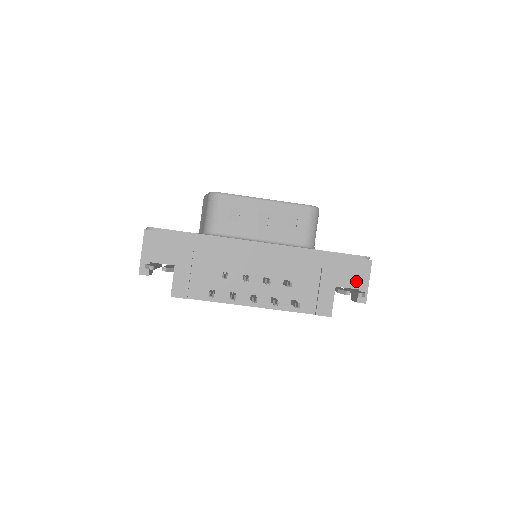
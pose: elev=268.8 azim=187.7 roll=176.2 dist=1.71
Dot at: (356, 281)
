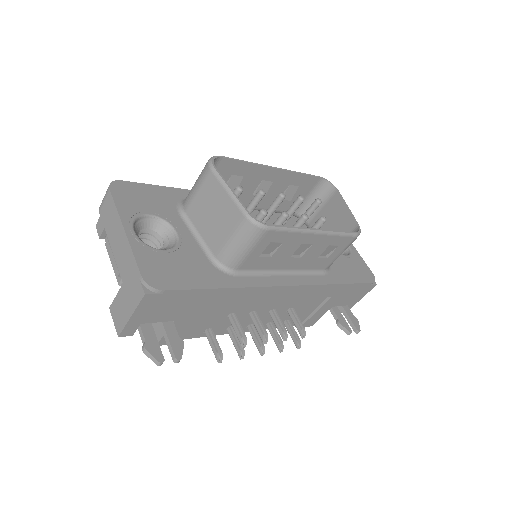
Dot at: (352, 300)
